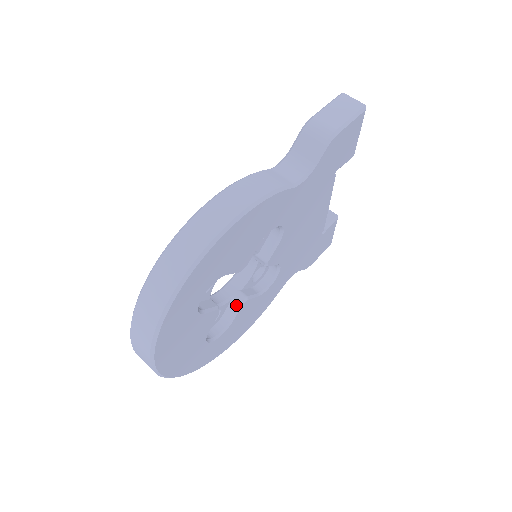
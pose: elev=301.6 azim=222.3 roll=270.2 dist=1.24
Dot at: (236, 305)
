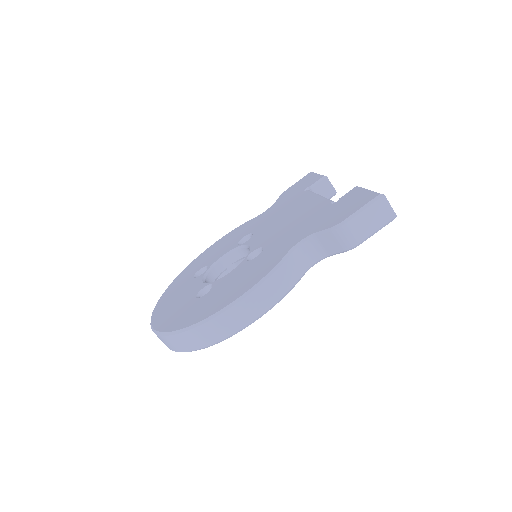
Dot at: occluded
